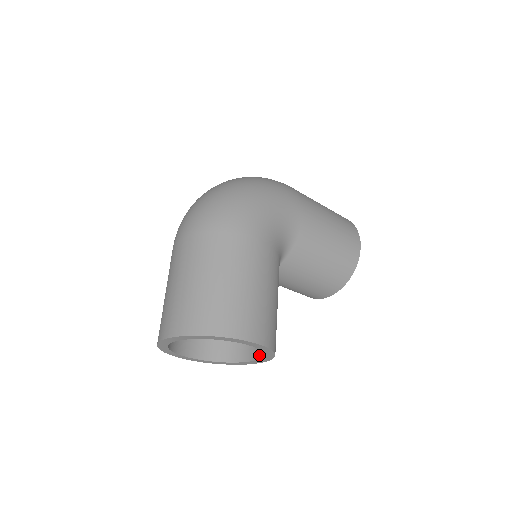
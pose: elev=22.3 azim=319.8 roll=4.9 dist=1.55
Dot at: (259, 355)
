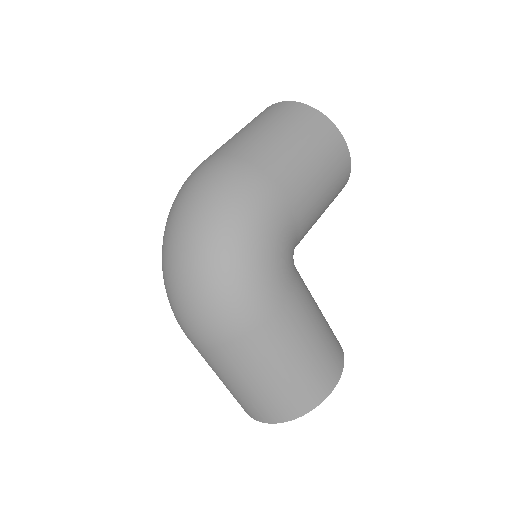
Dot at: occluded
